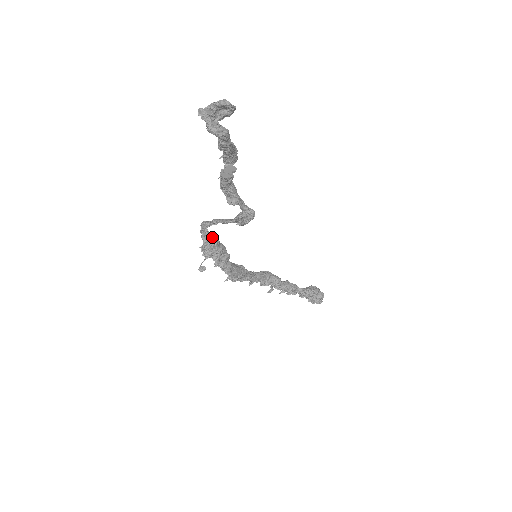
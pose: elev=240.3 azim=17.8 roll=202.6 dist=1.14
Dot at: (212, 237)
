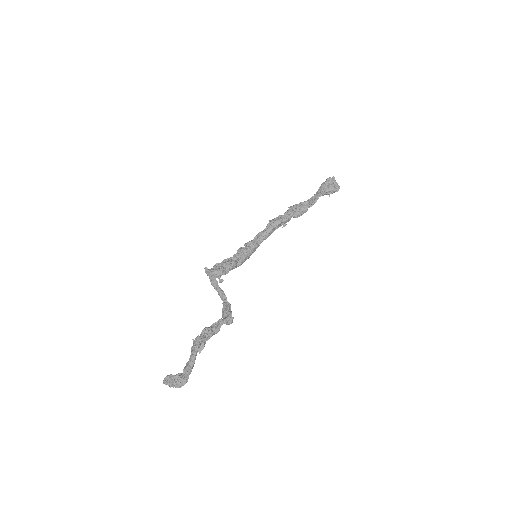
Dot at: (217, 274)
